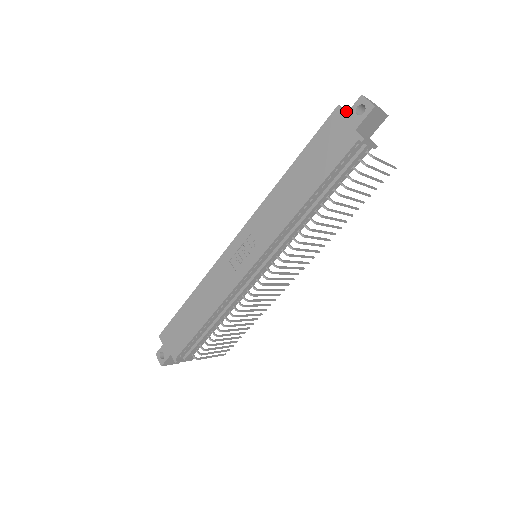
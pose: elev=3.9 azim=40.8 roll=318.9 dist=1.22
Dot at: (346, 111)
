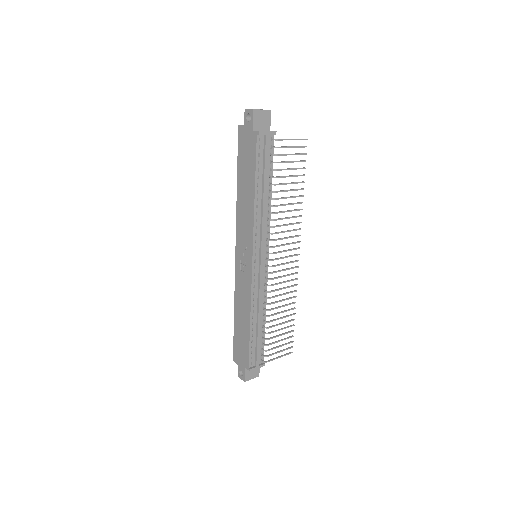
Dot at: occluded
